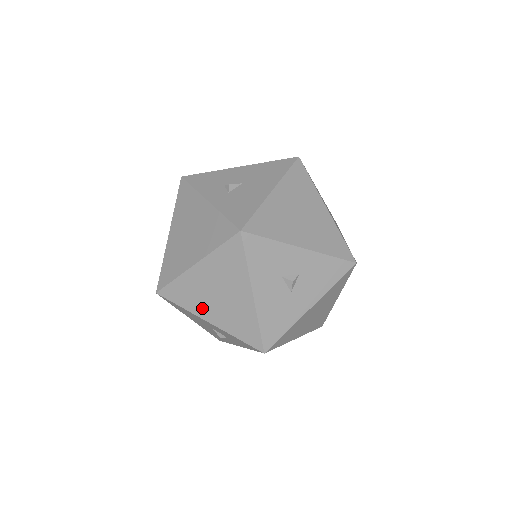
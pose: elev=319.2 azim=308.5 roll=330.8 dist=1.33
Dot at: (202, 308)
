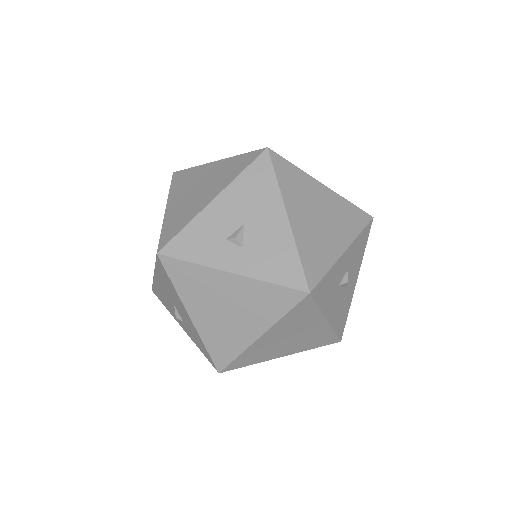
Dot at: (274, 354)
